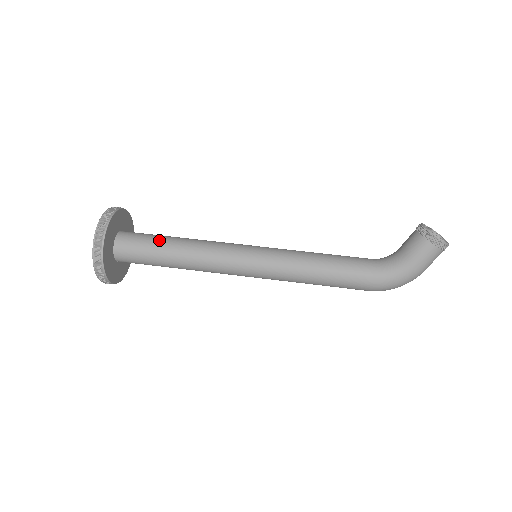
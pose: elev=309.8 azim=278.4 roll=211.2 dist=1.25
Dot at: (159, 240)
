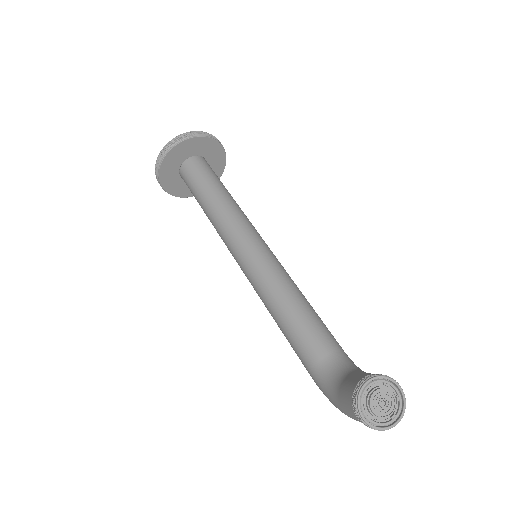
Dot at: (202, 187)
